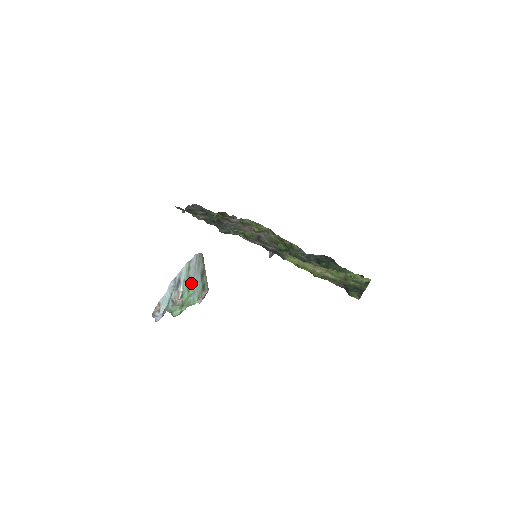
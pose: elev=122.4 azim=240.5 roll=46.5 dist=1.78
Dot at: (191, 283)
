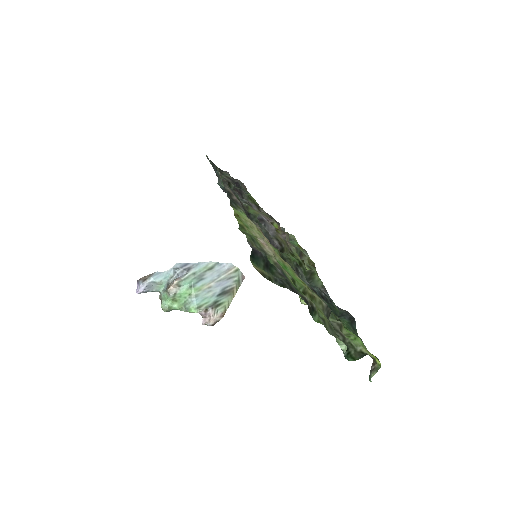
Dot at: (201, 284)
